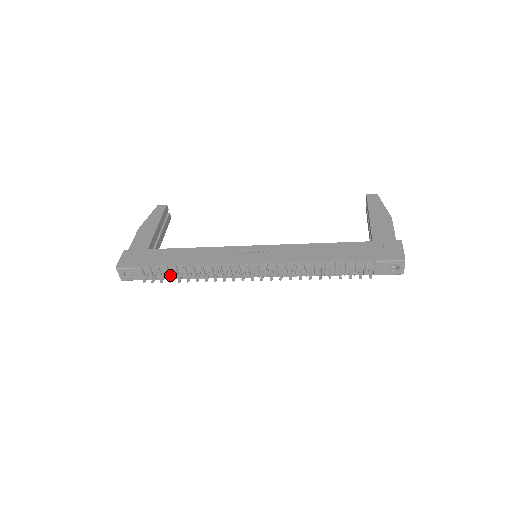
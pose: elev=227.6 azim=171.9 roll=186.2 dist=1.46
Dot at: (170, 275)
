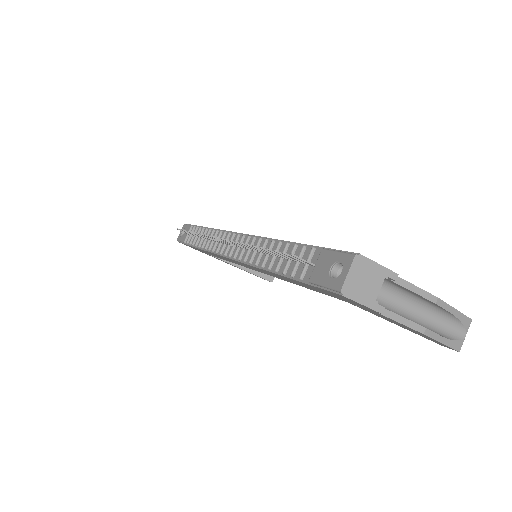
Dot at: (196, 239)
